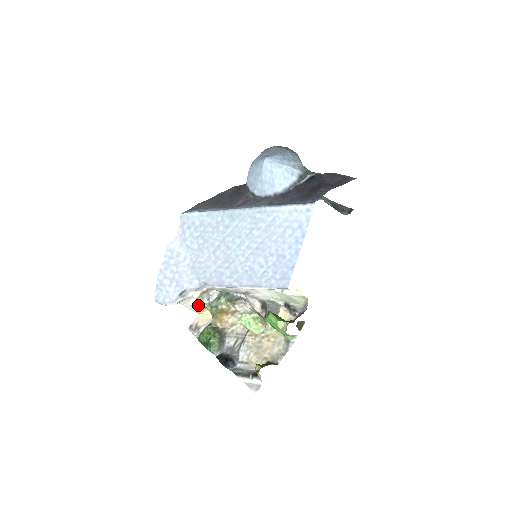
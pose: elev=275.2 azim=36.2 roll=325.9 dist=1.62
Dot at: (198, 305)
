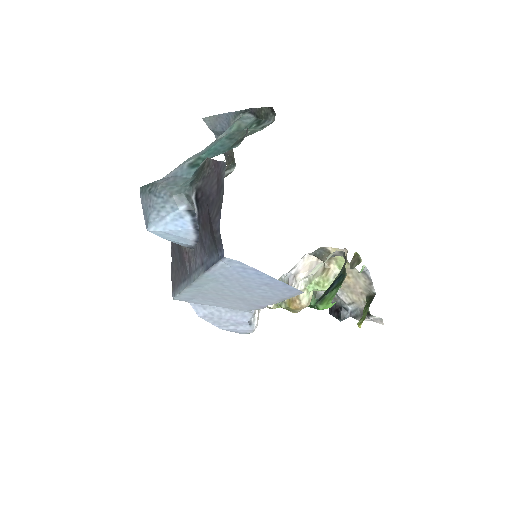
Dot at: occluded
